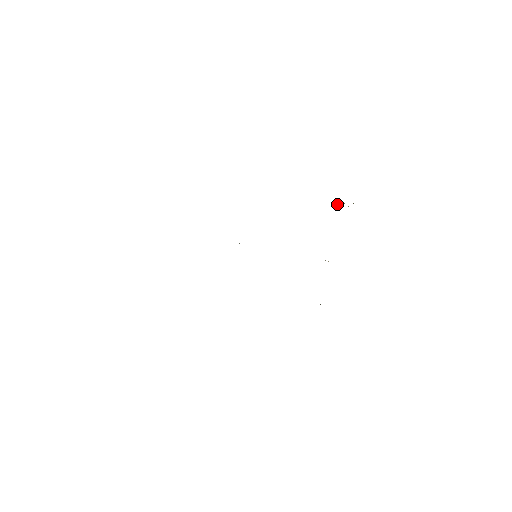
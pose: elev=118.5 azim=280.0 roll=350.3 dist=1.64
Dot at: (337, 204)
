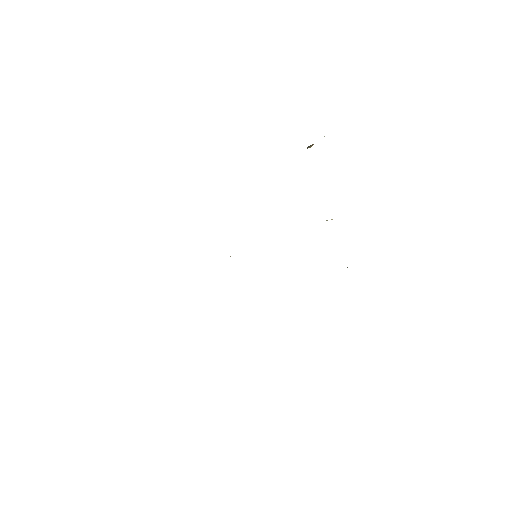
Dot at: (307, 148)
